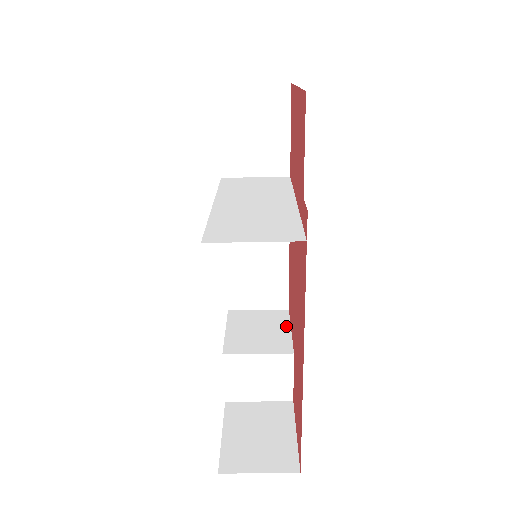
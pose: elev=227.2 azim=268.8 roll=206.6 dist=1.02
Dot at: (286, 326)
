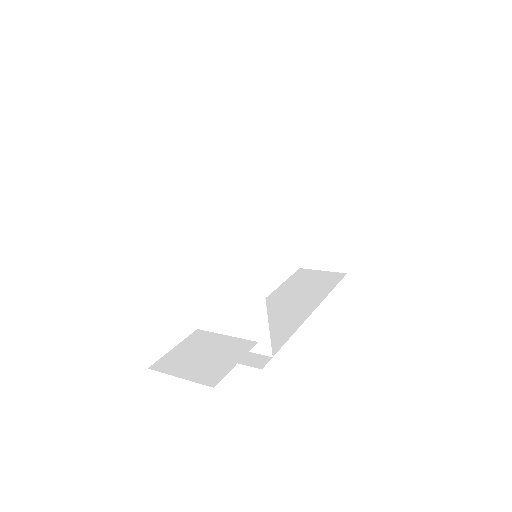
Dot at: (320, 183)
